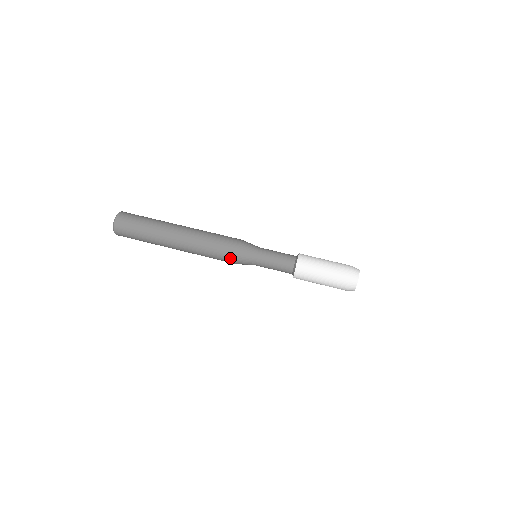
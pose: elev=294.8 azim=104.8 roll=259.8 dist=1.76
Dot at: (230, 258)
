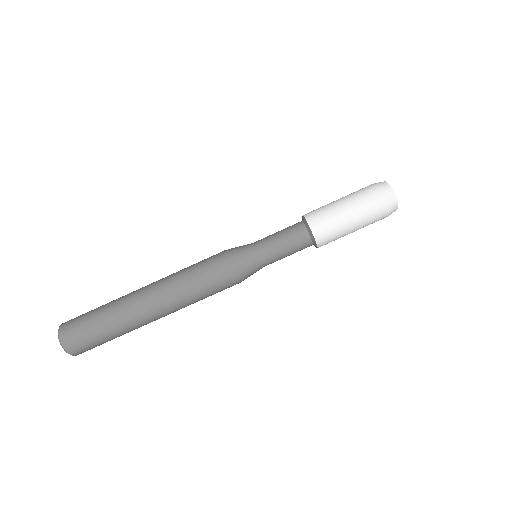
Dot at: occluded
